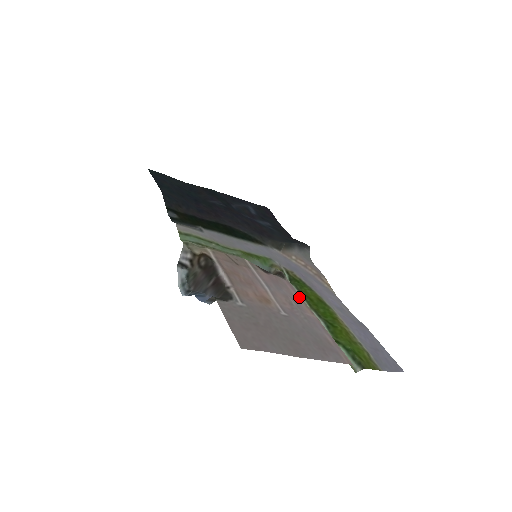
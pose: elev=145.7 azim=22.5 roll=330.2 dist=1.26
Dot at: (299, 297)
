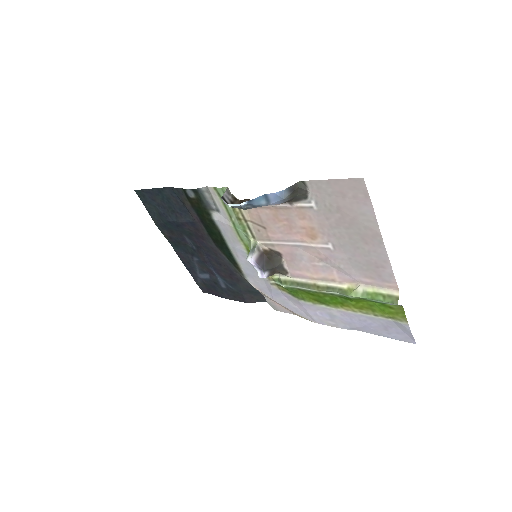
Dot at: (312, 277)
